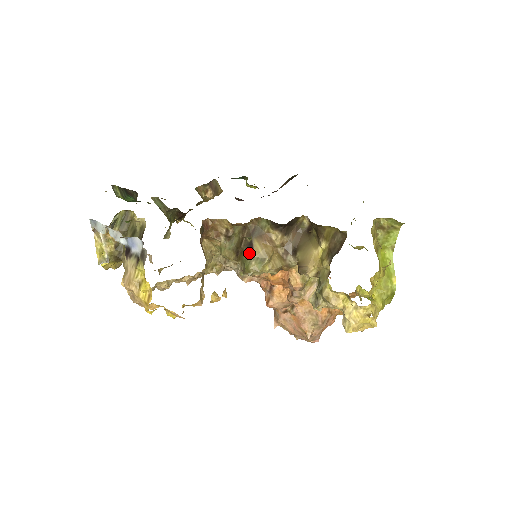
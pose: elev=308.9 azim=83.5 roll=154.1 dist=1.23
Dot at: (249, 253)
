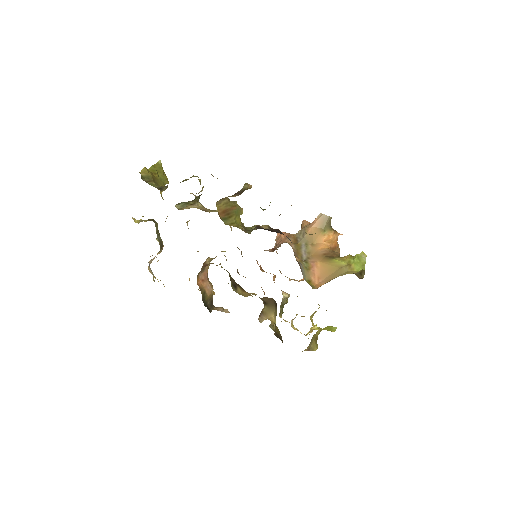
Dot at: (234, 287)
